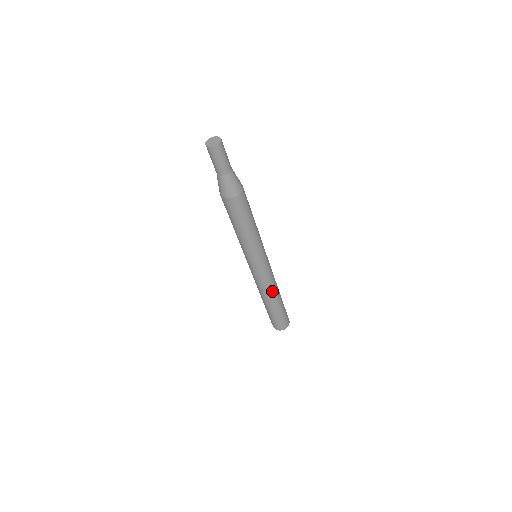
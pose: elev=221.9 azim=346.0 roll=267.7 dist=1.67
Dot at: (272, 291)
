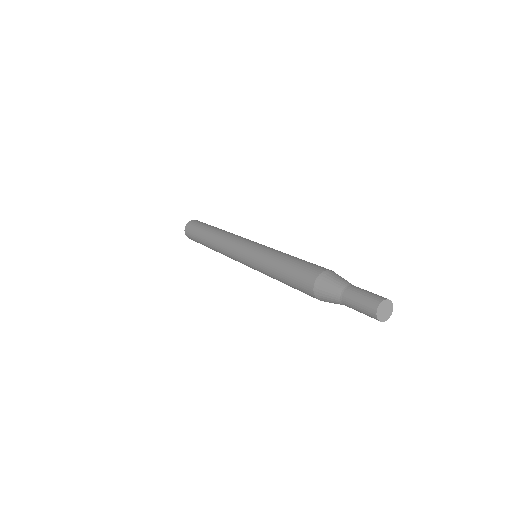
Dot at: occluded
